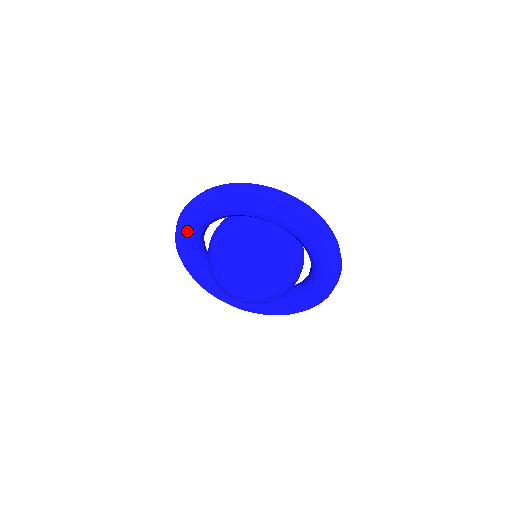
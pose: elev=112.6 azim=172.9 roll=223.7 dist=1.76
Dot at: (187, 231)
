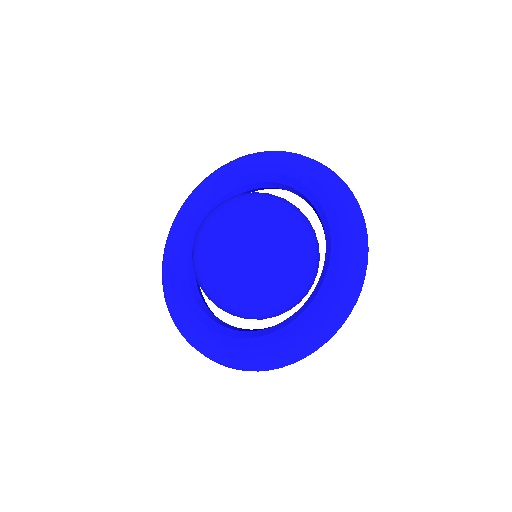
Dot at: (225, 172)
